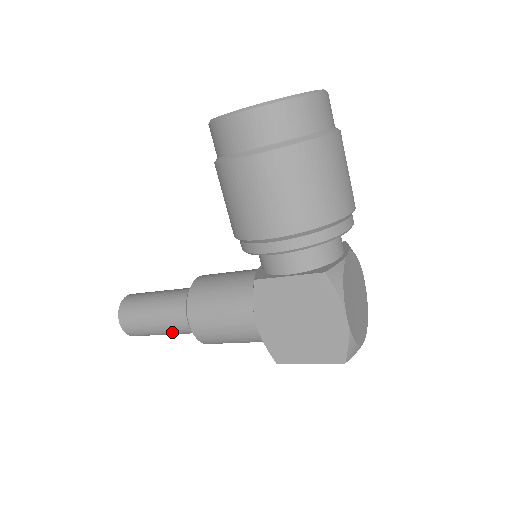
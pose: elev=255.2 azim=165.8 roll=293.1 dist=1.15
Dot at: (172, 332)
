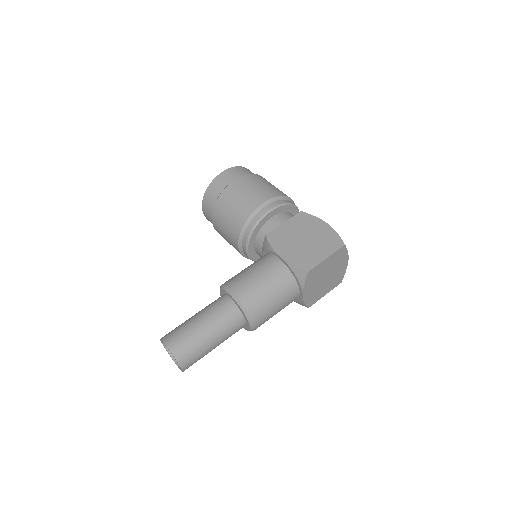
Dot at: (217, 326)
